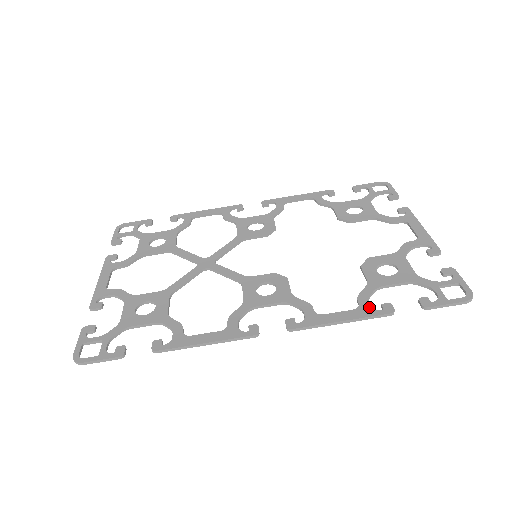
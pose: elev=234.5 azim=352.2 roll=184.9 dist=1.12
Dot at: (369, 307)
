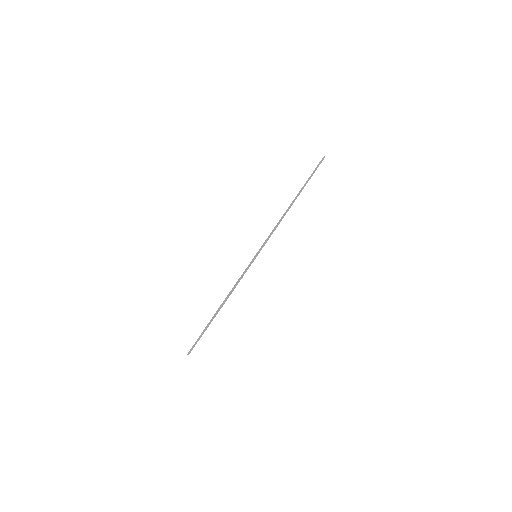
Dot at: occluded
